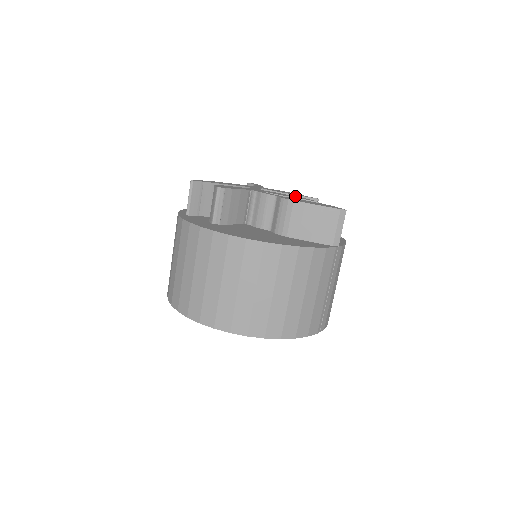
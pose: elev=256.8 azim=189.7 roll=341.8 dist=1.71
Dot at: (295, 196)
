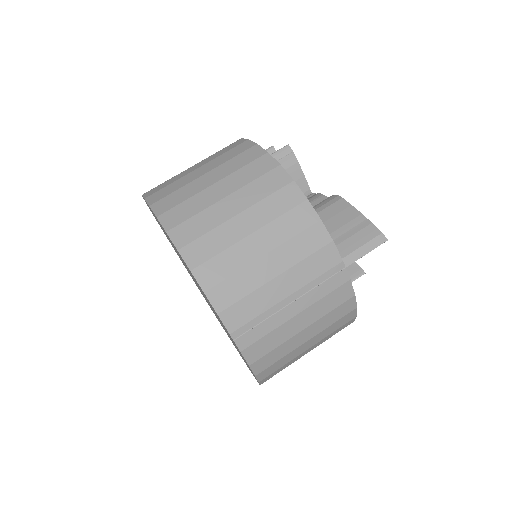
Dot at: occluded
